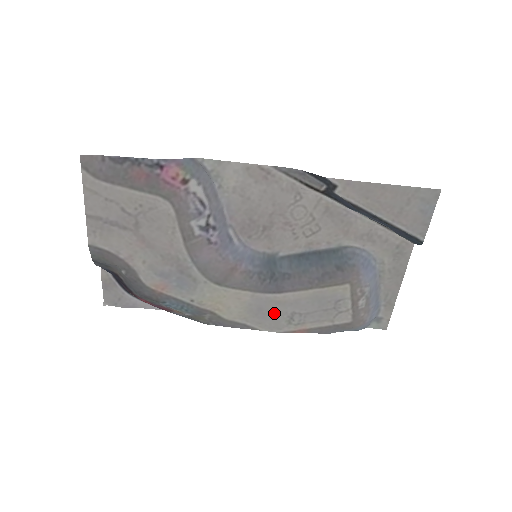
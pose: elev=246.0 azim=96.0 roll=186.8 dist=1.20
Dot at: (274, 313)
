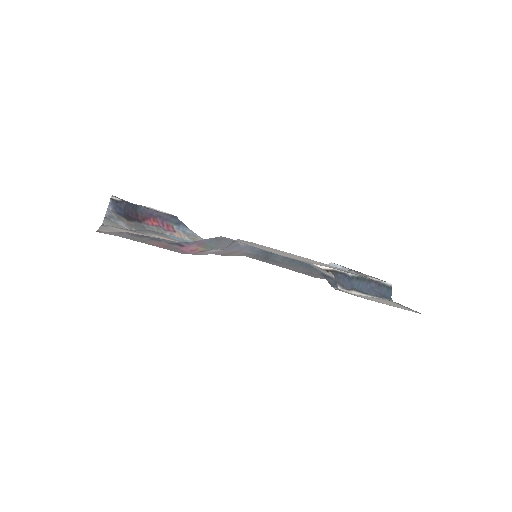
Dot at: occluded
